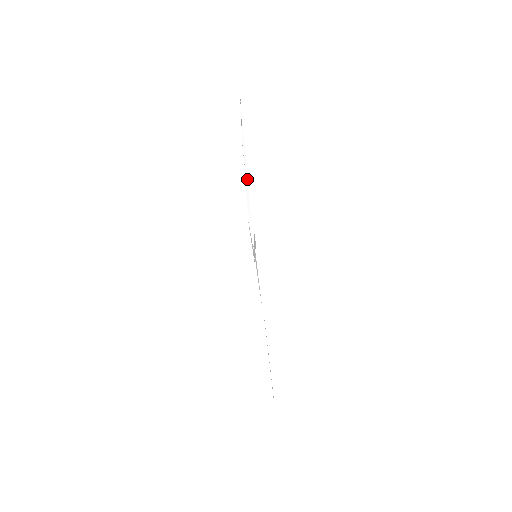
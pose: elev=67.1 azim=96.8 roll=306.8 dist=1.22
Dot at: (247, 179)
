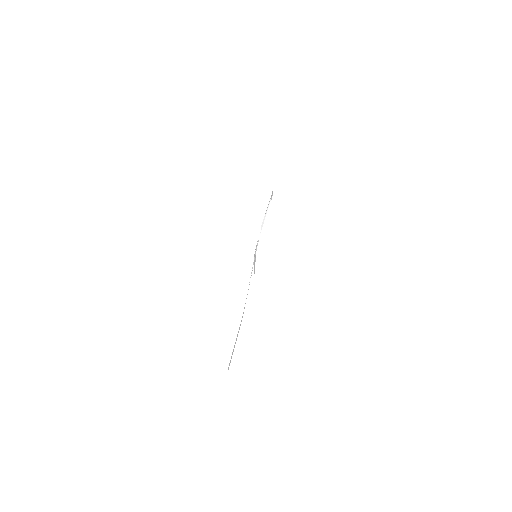
Dot at: occluded
